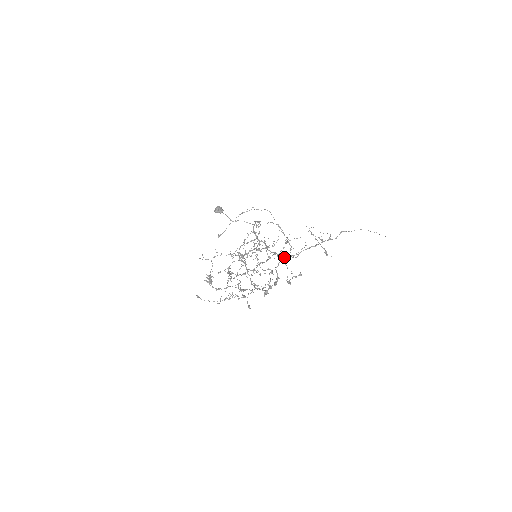
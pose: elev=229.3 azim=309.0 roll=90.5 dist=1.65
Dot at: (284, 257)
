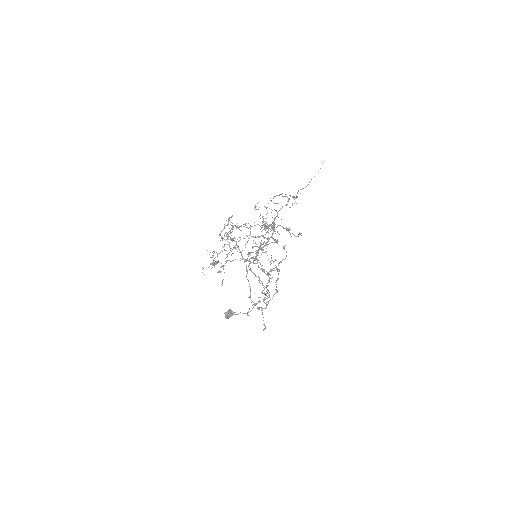
Dot at: (273, 230)
